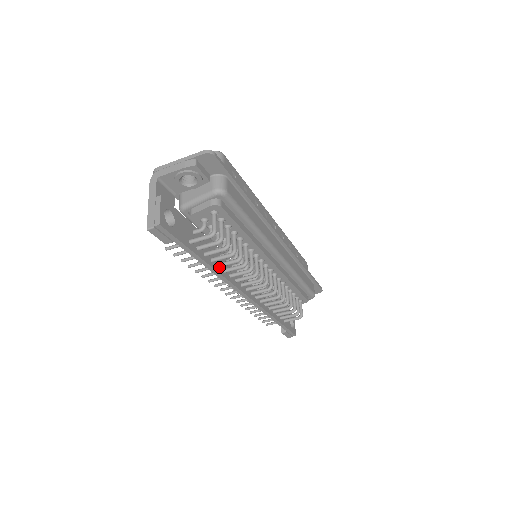
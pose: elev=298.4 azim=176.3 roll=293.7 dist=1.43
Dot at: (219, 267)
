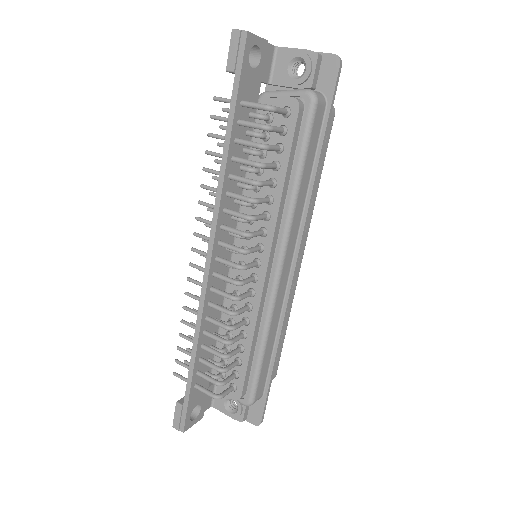
Dot at: (230, 177)
